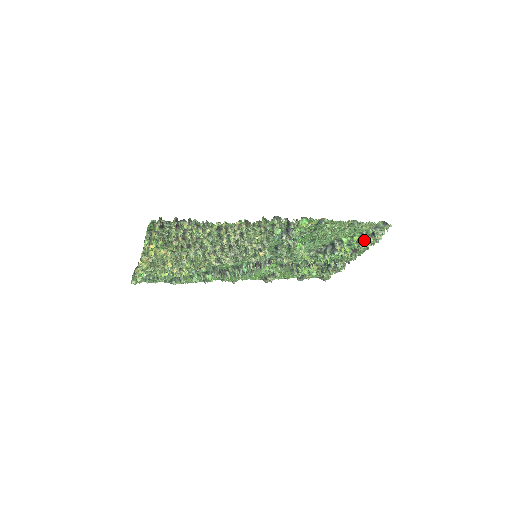
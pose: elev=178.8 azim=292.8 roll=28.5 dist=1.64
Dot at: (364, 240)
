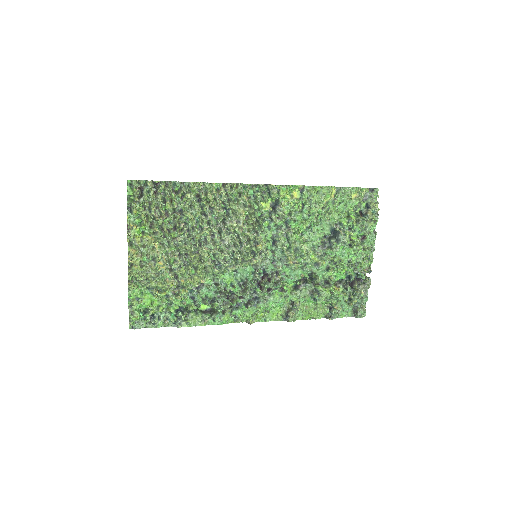
Dot at: (363, 219)
